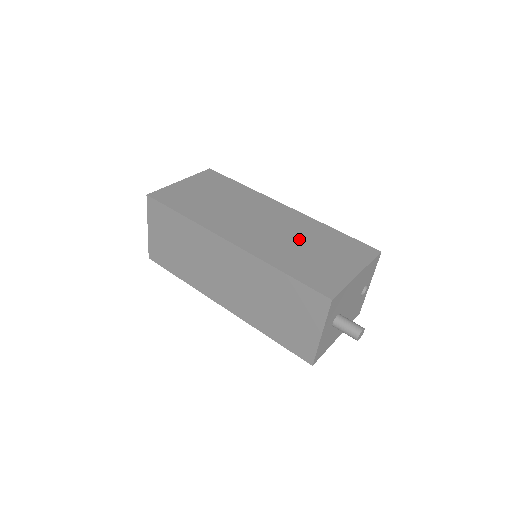
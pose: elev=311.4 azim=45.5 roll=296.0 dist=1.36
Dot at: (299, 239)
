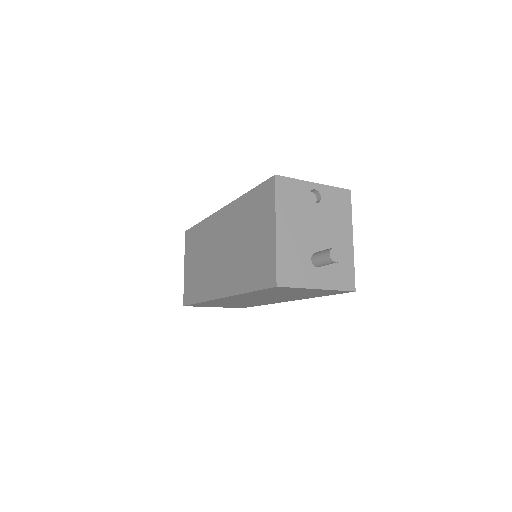
Dot at: (239, 240)
